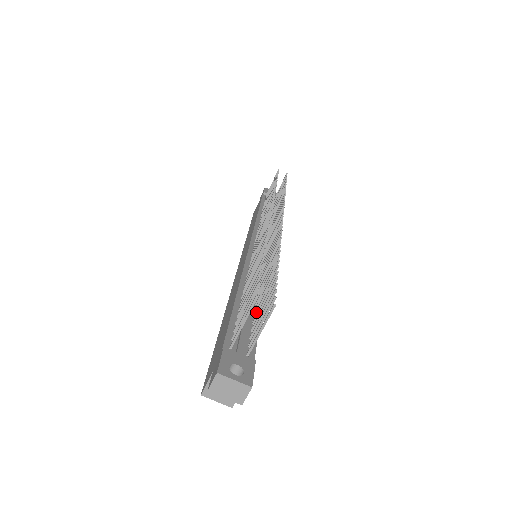
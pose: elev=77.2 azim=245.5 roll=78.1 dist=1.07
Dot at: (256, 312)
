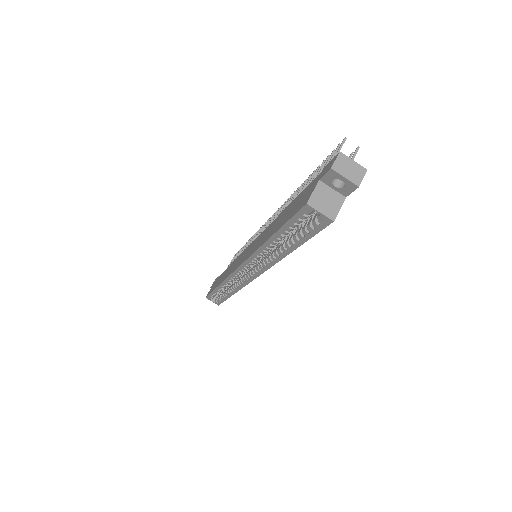
Dot at: occluded
